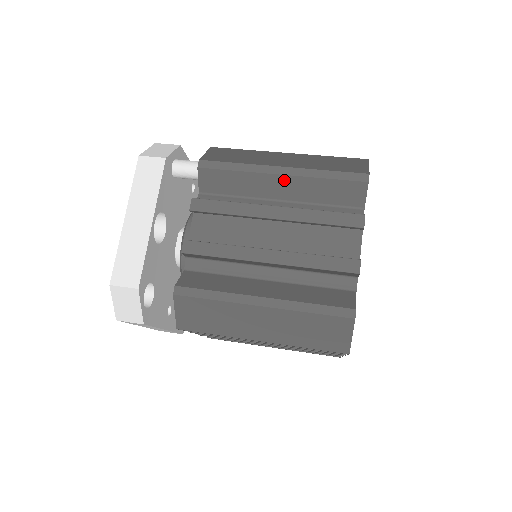
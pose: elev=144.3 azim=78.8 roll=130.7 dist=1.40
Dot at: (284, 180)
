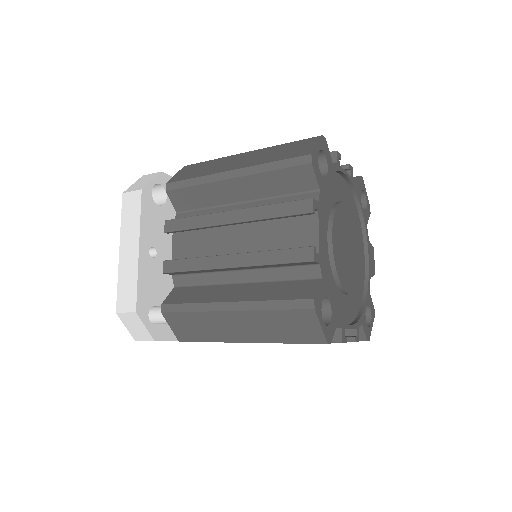
Dot at: occluded
